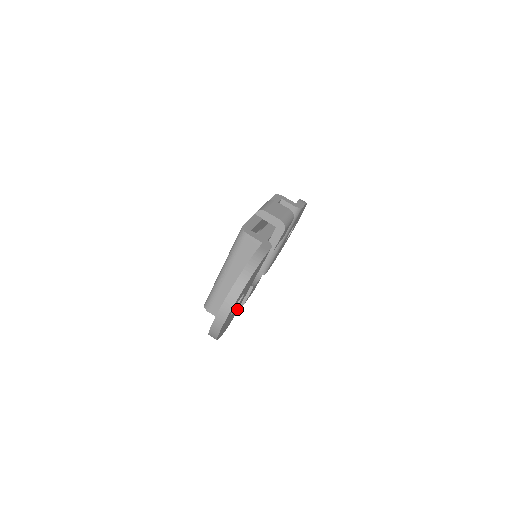
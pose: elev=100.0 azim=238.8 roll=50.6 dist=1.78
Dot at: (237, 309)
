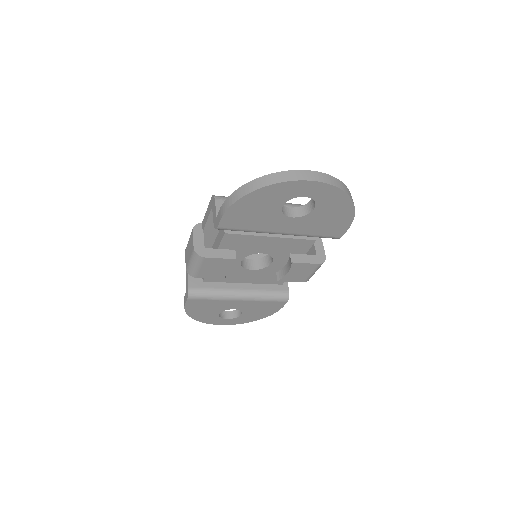
Dot at: (254, 226)
